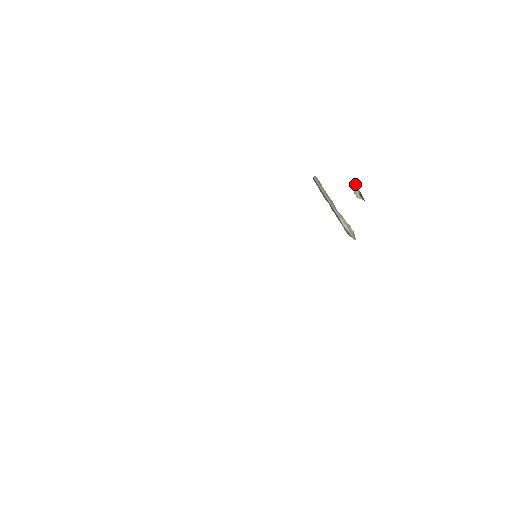
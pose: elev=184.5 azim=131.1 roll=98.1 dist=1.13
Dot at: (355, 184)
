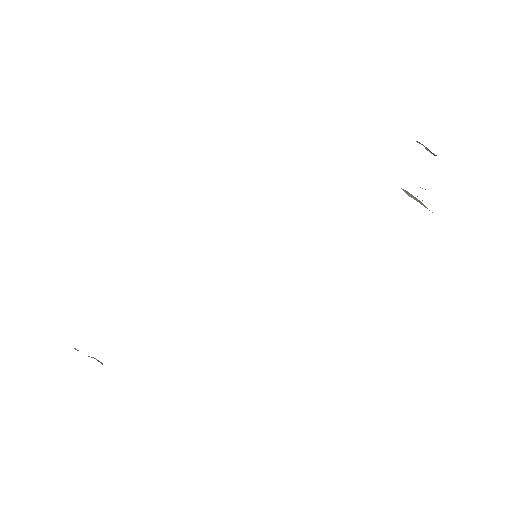
Dot at: occluded
